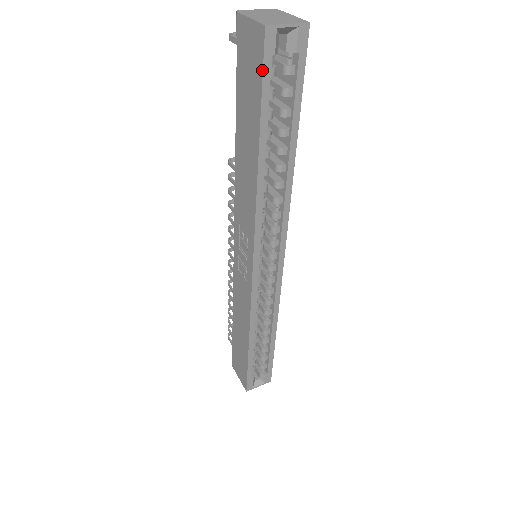
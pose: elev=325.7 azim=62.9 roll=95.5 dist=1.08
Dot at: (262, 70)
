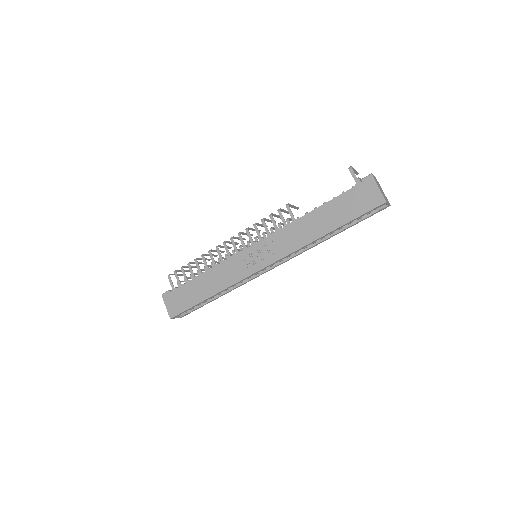
Dot at: (368, 211)
